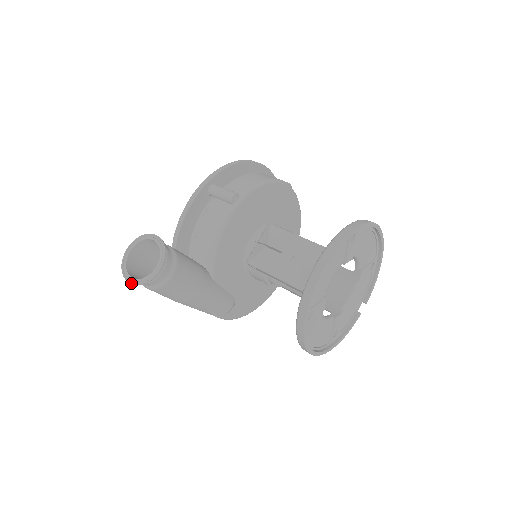
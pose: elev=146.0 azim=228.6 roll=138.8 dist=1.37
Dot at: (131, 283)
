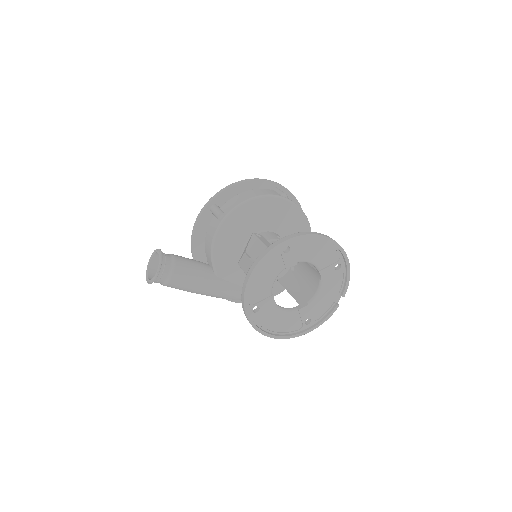
Dot at: (147, 282)
